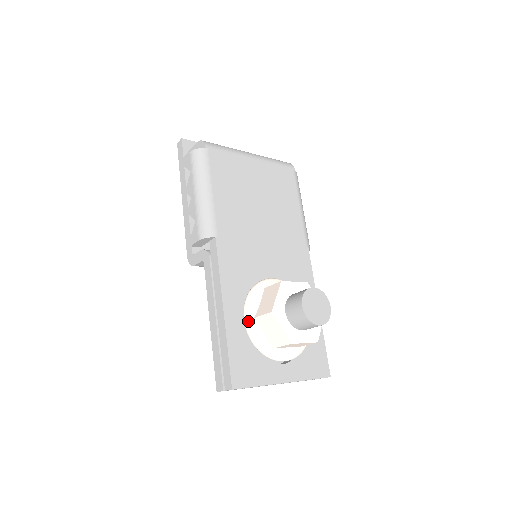
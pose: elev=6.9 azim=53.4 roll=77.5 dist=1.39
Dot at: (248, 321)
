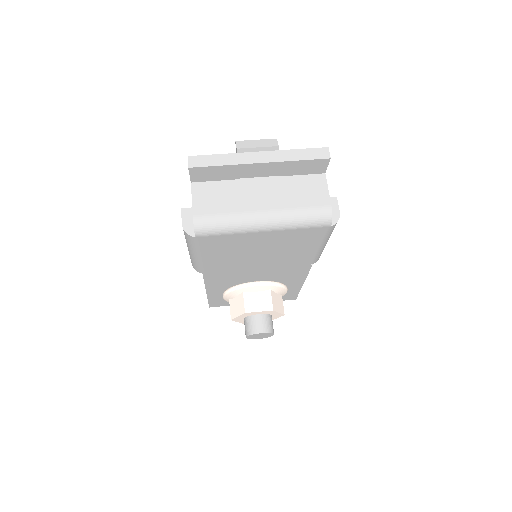
Dot at: (224, 299)
